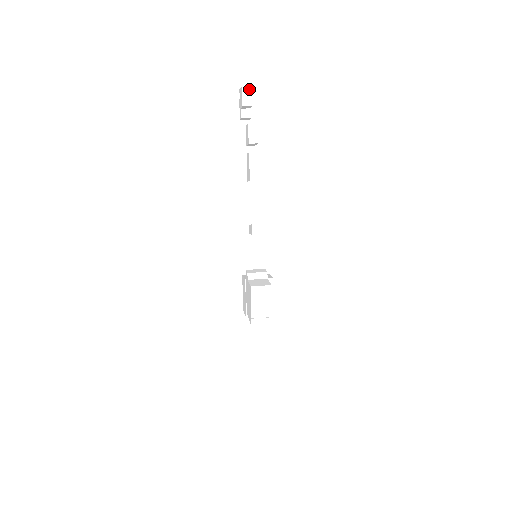
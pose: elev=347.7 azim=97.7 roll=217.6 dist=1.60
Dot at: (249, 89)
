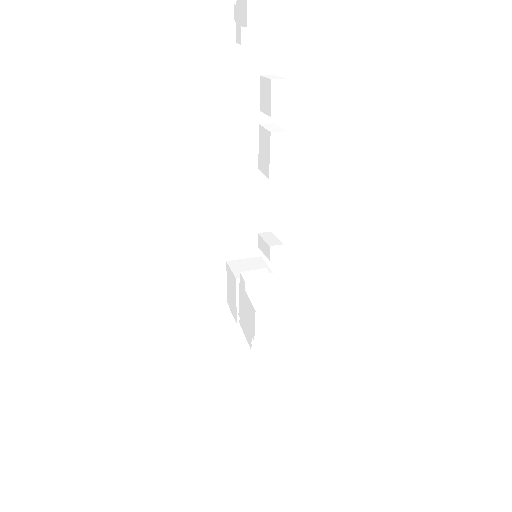
Dot at: out of frame
